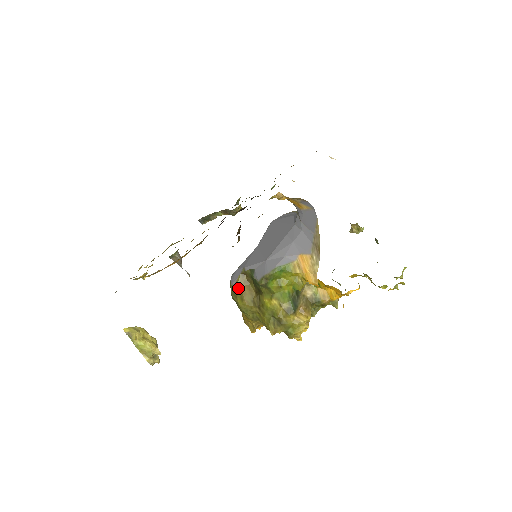
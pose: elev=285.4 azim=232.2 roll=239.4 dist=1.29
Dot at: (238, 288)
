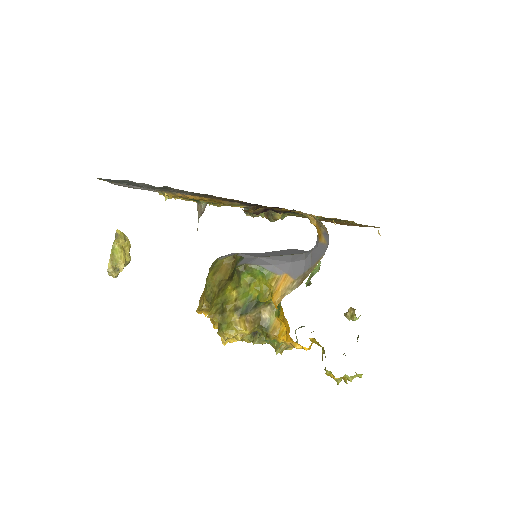
Dot at: (220, 264)
